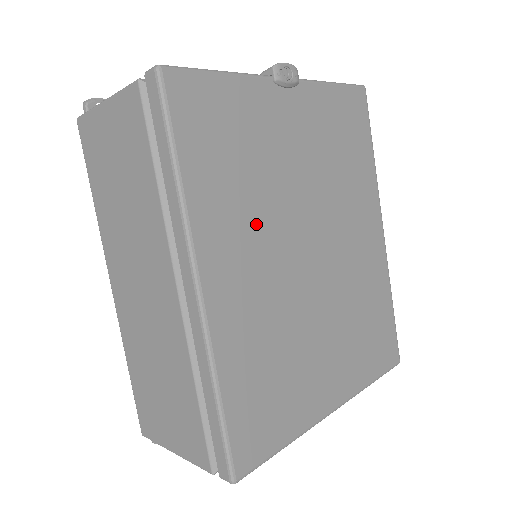
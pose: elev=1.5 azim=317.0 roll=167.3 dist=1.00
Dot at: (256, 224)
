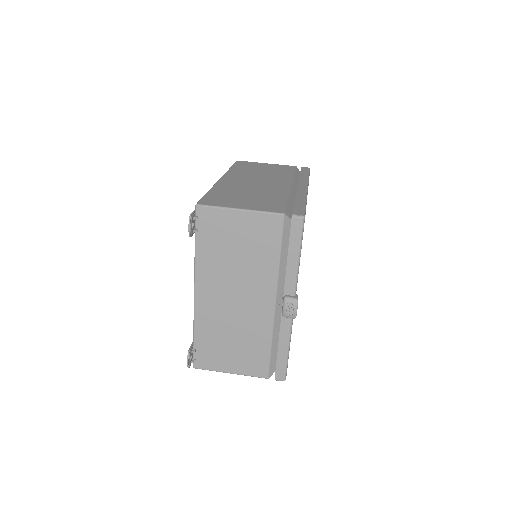
Dot at: occluded
